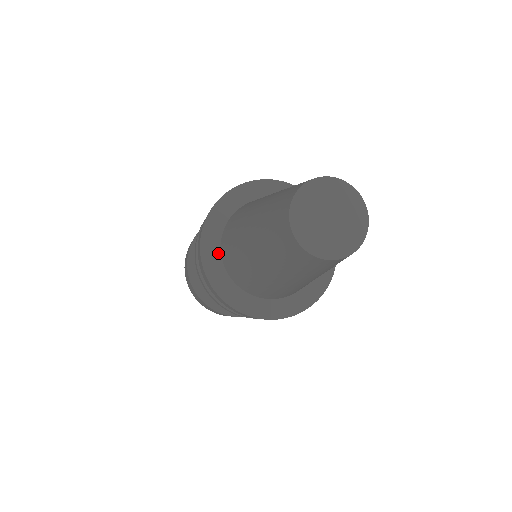
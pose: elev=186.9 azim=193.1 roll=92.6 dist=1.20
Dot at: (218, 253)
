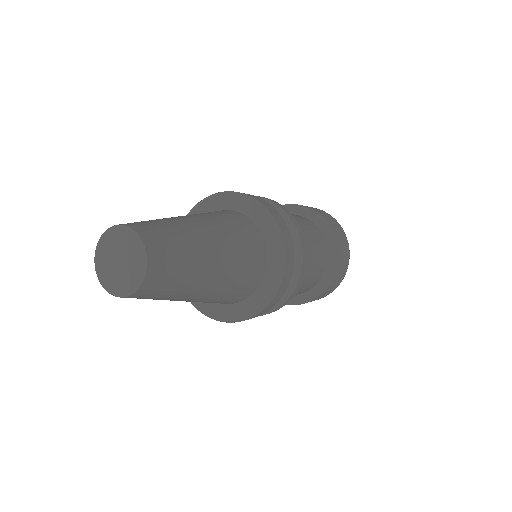
Dot at: occluded
